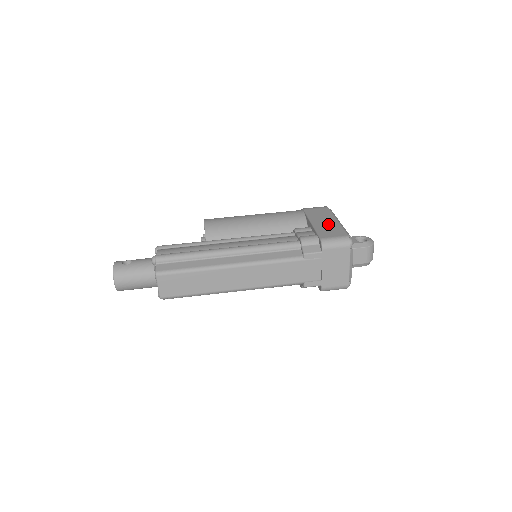
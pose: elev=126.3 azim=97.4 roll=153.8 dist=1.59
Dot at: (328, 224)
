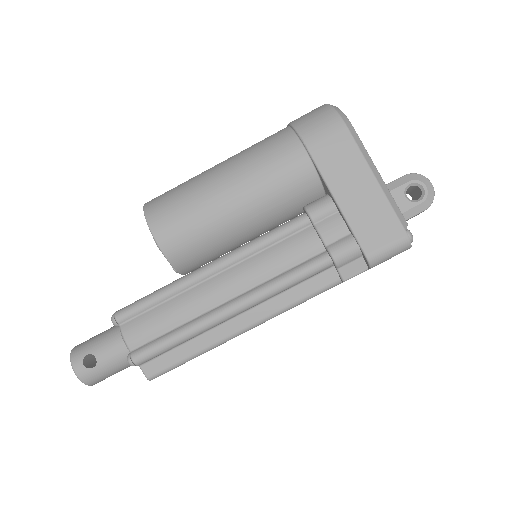
Dot at: (365, 200)
